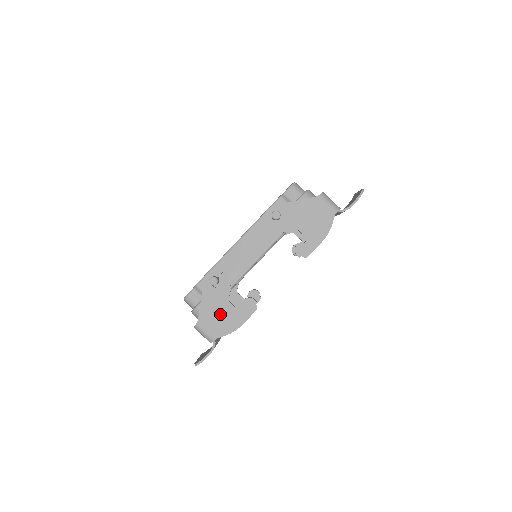
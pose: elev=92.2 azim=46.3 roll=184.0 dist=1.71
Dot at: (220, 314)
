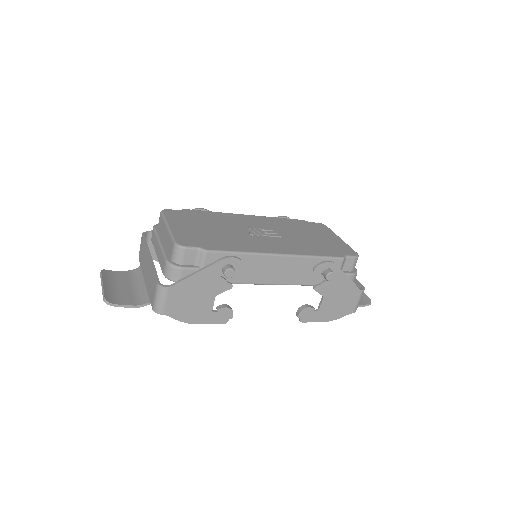
Dot at: (196, 299)
